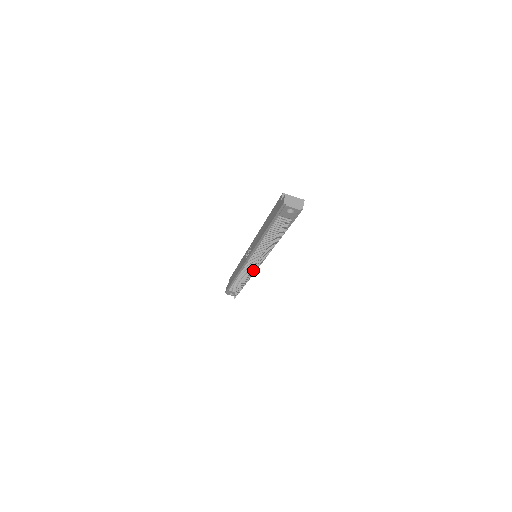
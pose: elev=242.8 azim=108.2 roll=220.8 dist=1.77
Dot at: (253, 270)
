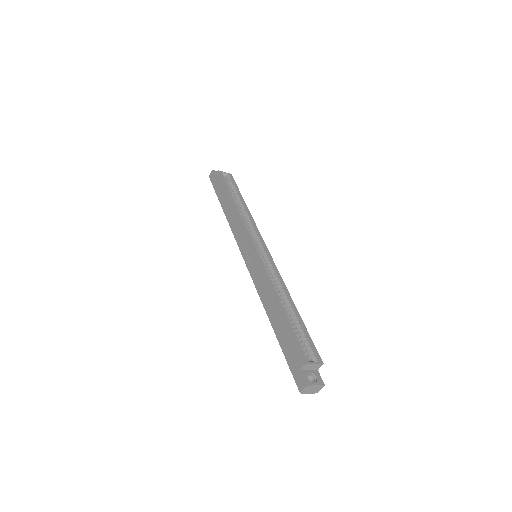
Dot at: occluded
